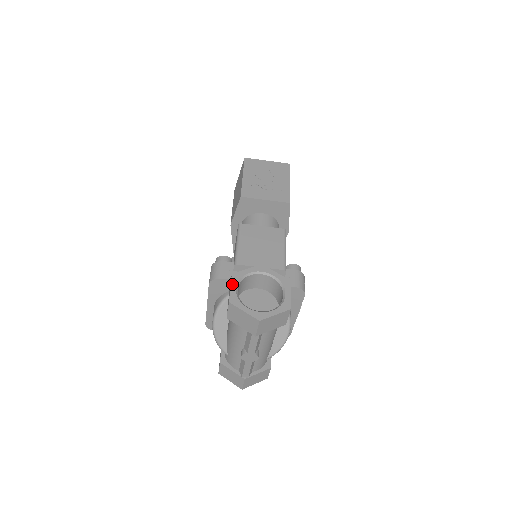
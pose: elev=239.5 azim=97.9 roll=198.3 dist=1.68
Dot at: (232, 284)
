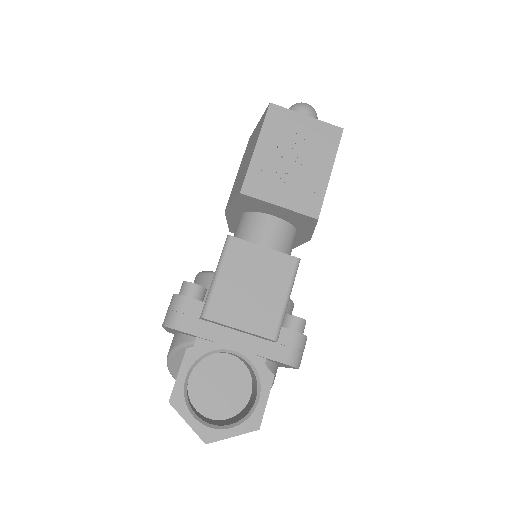
Dot at: (182, 369)
